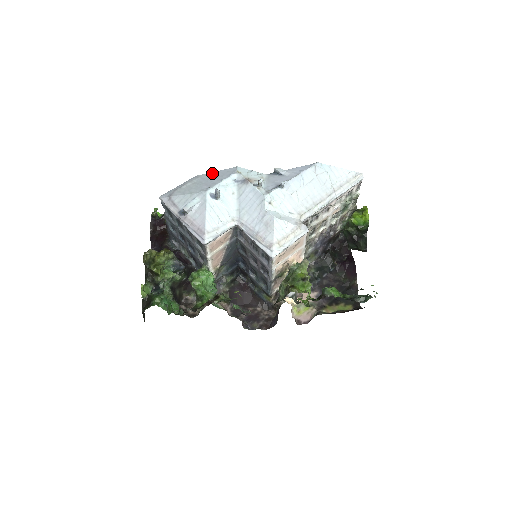
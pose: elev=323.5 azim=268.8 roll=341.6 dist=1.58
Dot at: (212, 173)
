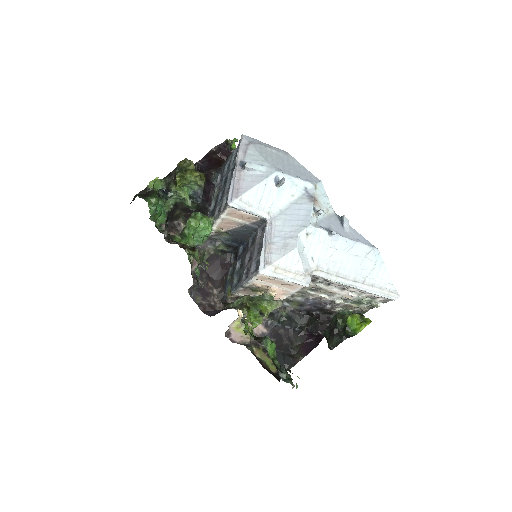
Dot at: (299, 164)
